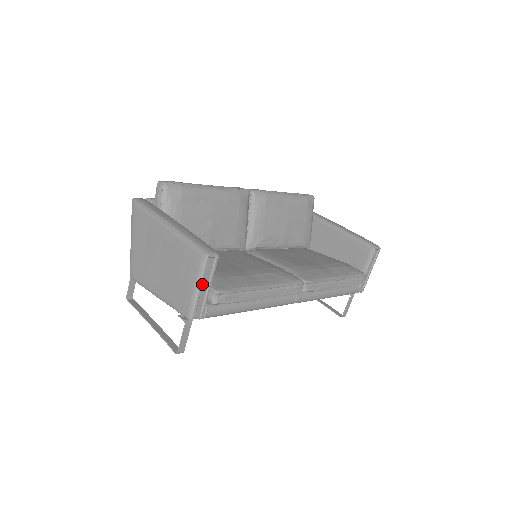
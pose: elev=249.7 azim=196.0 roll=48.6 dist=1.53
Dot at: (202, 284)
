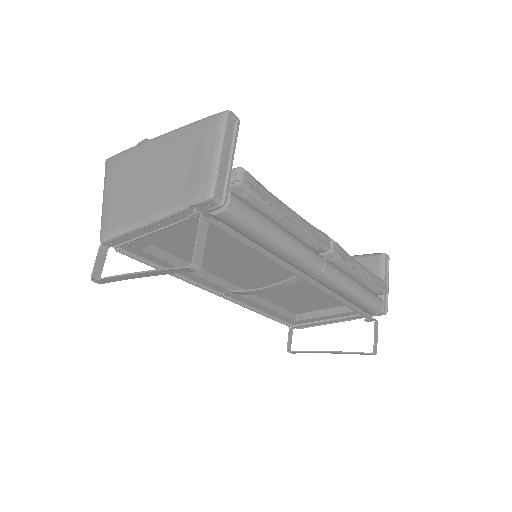
Dot at: (224, 146)
